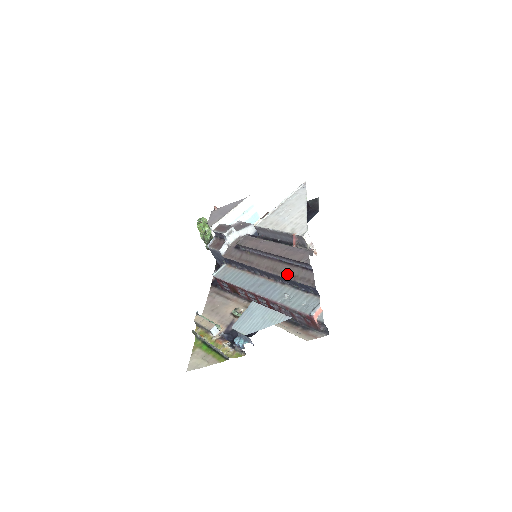
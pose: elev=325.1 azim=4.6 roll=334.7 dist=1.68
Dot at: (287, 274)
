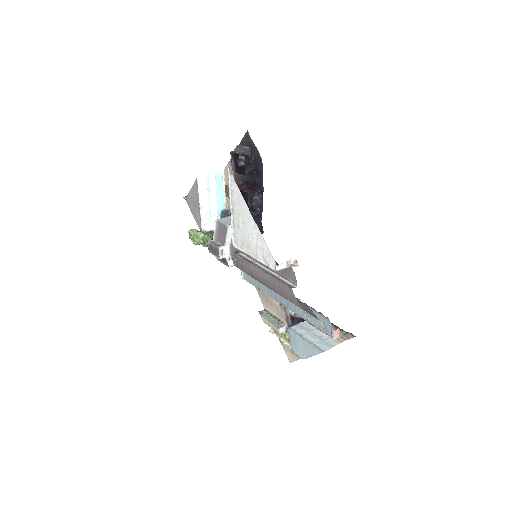
Dot at: occluded
